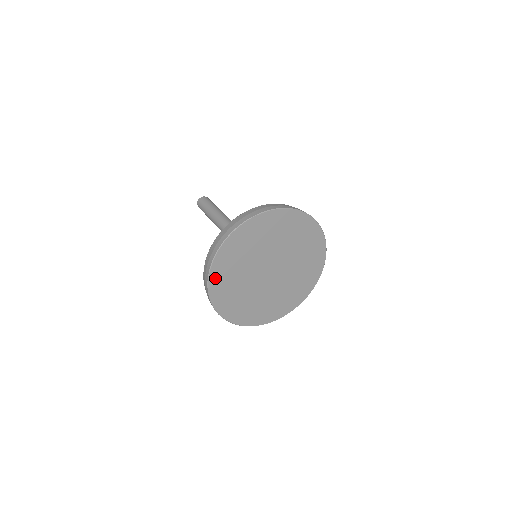
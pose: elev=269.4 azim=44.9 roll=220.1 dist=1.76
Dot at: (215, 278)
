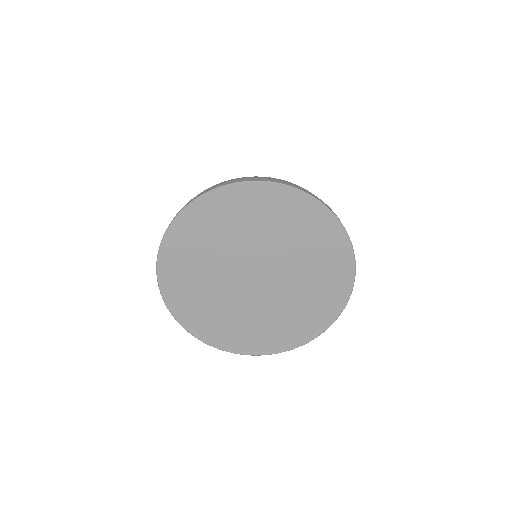
Dot at: (198, 211)
